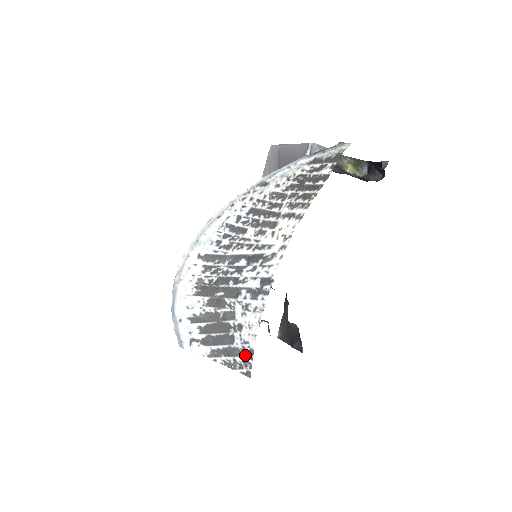
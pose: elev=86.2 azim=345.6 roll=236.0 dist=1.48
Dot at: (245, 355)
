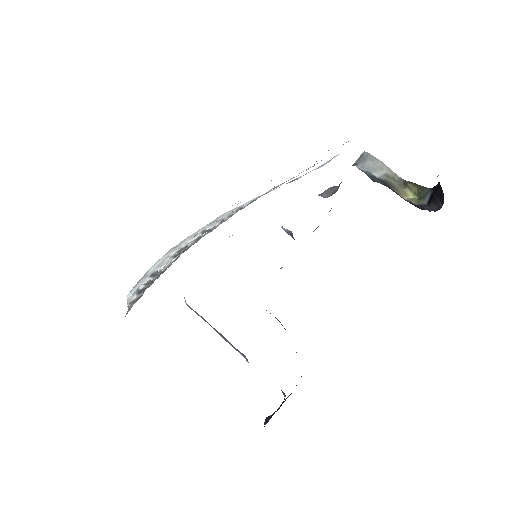
Dot at: occluded
